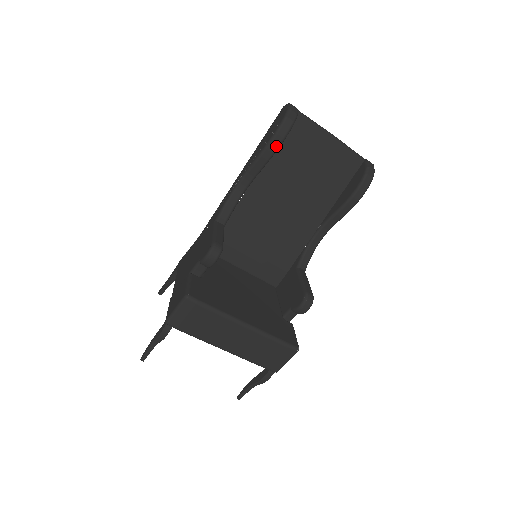
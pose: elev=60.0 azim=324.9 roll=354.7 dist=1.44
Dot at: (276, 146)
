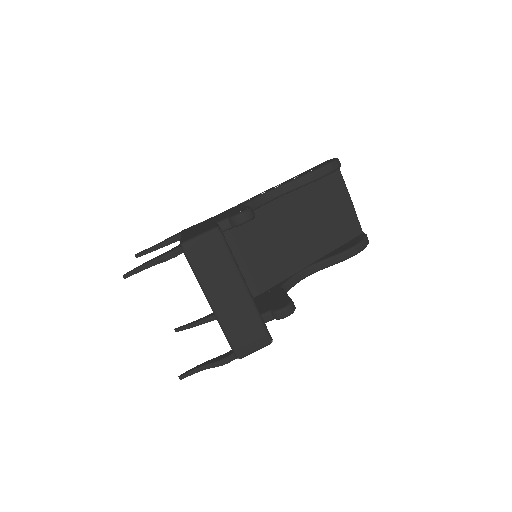
Dot at: (320, 175)
